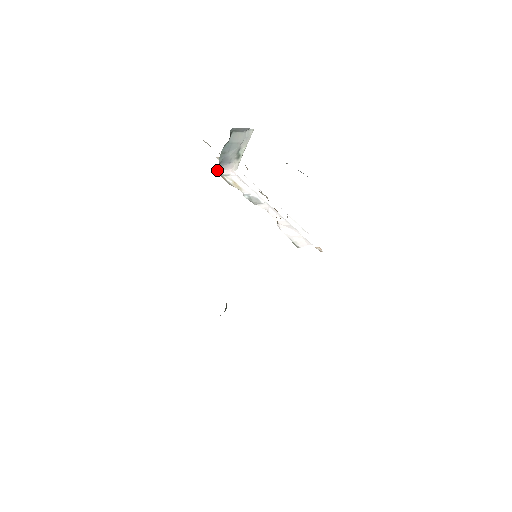
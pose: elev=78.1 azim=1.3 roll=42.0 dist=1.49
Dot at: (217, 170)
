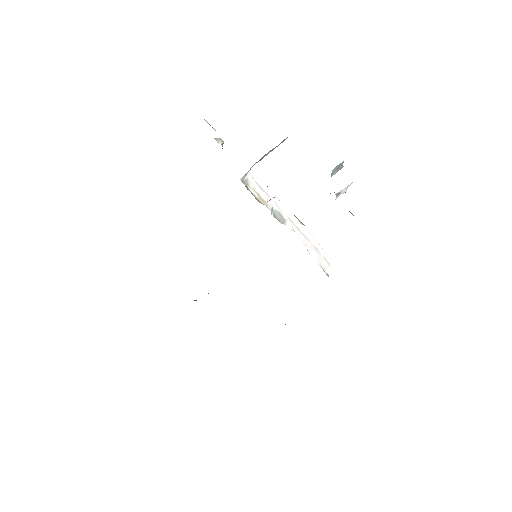
Dot at: (241, 179)
